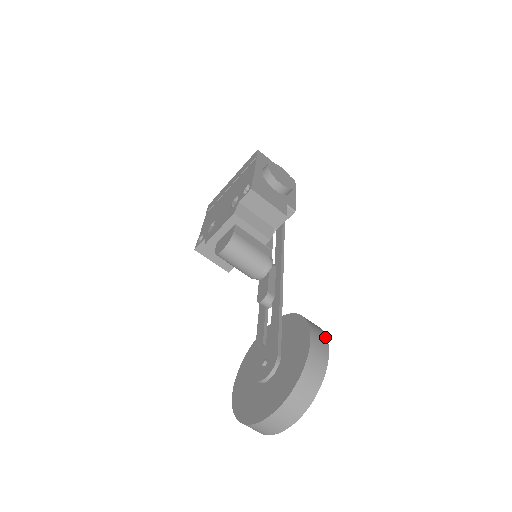
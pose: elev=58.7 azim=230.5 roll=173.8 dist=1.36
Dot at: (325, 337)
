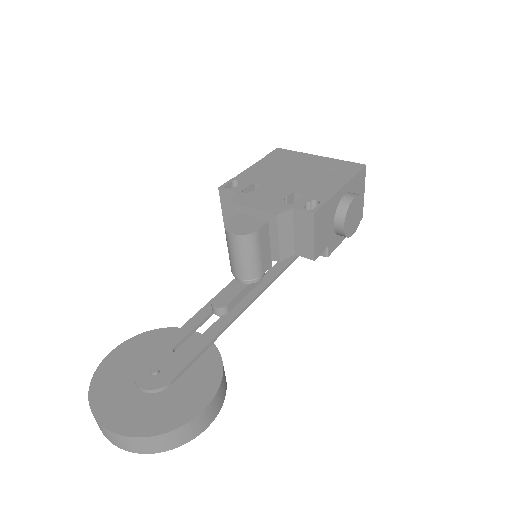
Dot at: (219, 410)
